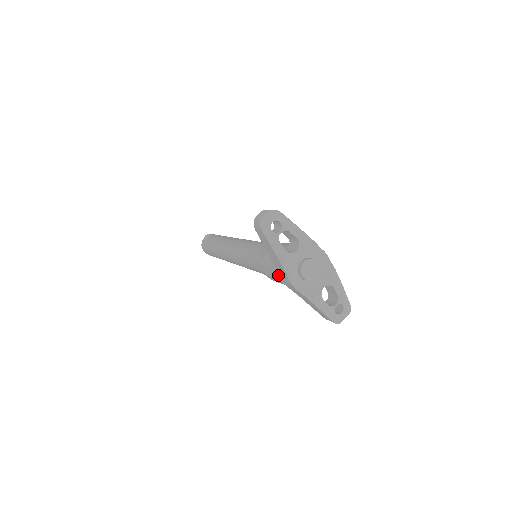
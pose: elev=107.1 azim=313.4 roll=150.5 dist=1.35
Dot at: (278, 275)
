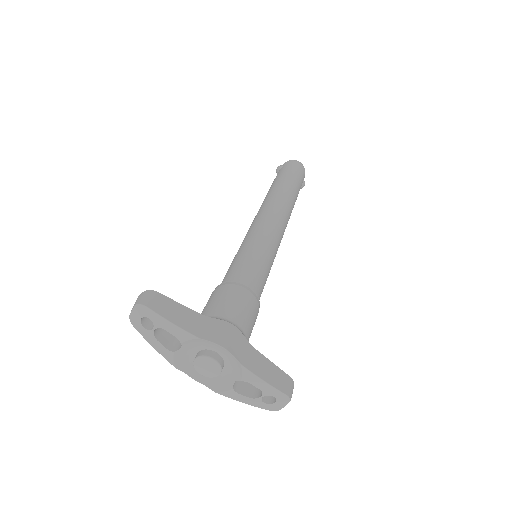
Dot at: occluded
